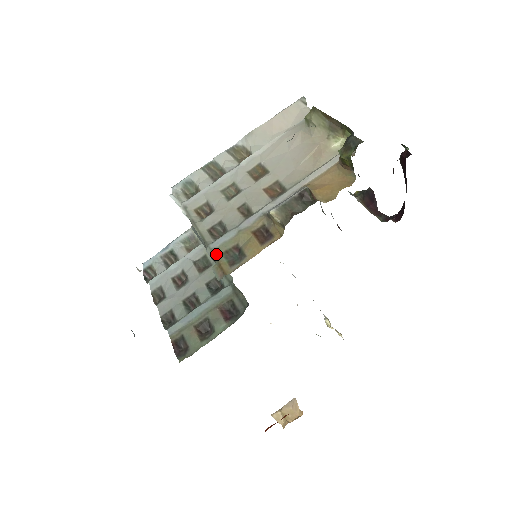
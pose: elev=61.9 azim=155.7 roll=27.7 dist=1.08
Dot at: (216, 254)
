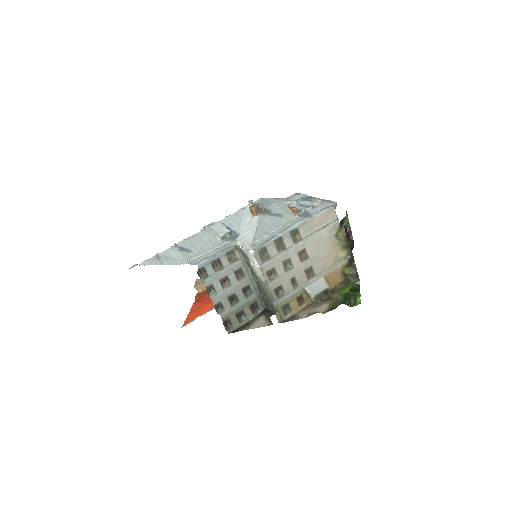
Dot at: (279, 308)
